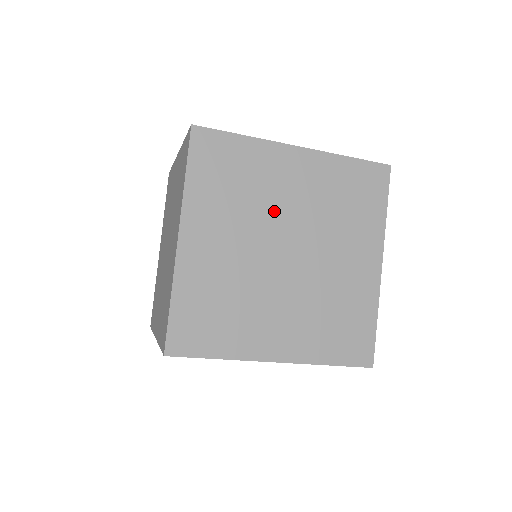
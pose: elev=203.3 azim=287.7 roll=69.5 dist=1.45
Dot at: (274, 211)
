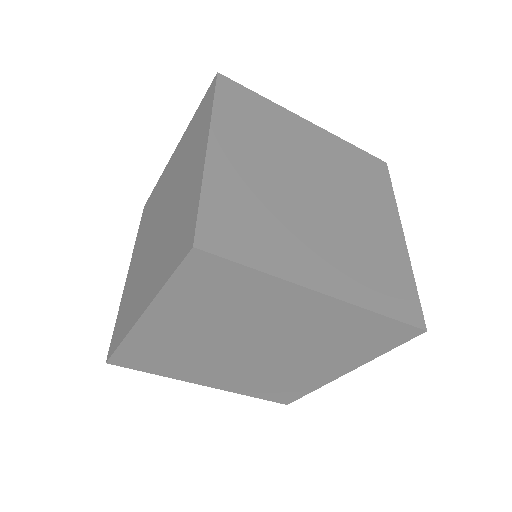
Dot at: (298, 157)
